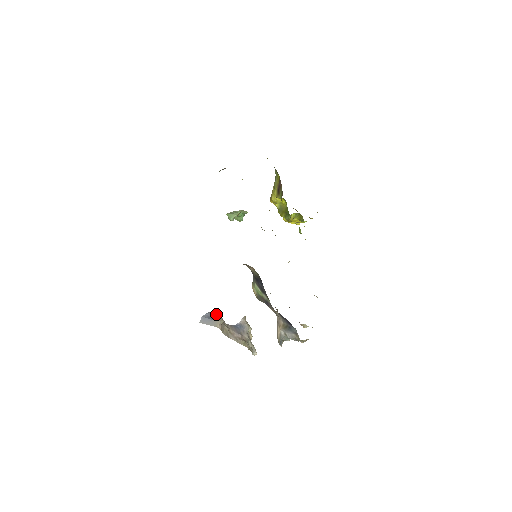
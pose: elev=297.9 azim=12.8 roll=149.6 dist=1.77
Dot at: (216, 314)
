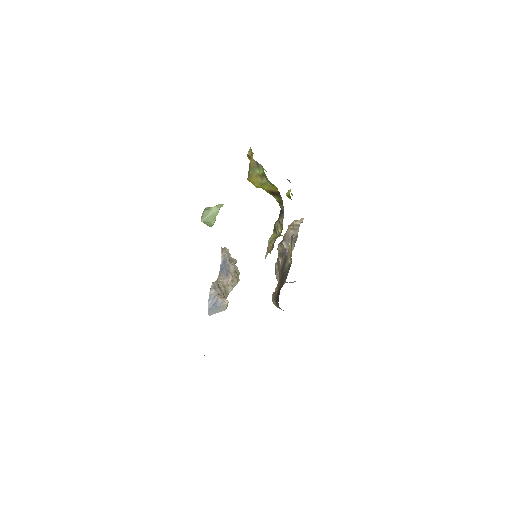
Dot at: (216, 294)
